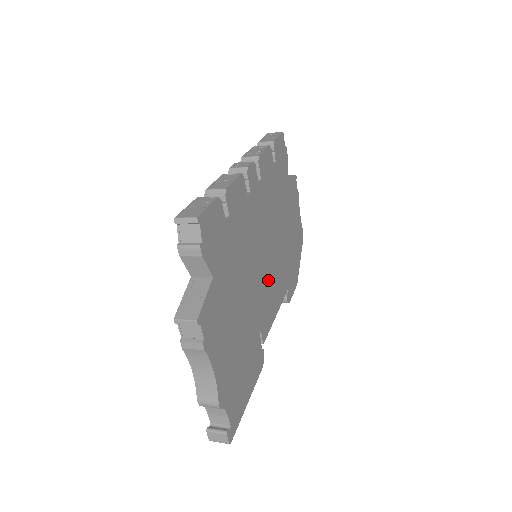
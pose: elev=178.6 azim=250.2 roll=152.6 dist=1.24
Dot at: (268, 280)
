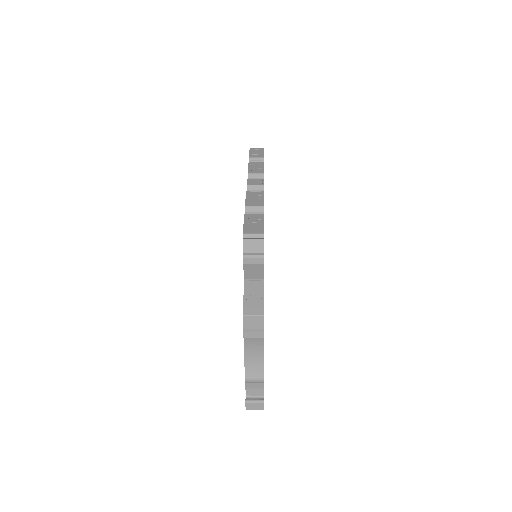
Dot at: occluded
